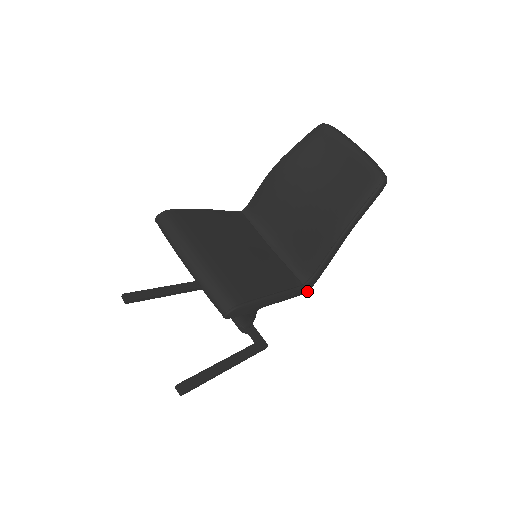
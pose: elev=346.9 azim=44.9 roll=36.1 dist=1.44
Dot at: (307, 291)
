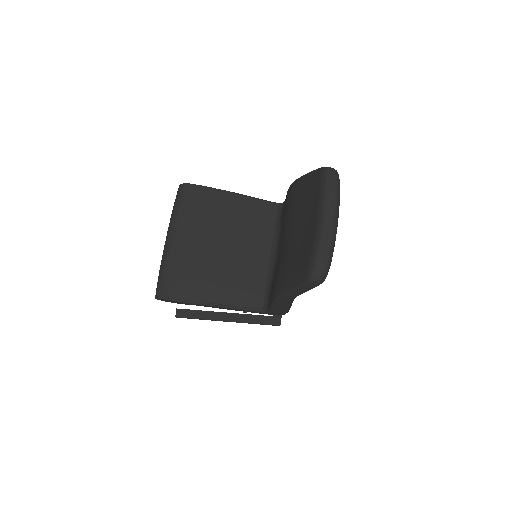
Dot at: (278, 315)
